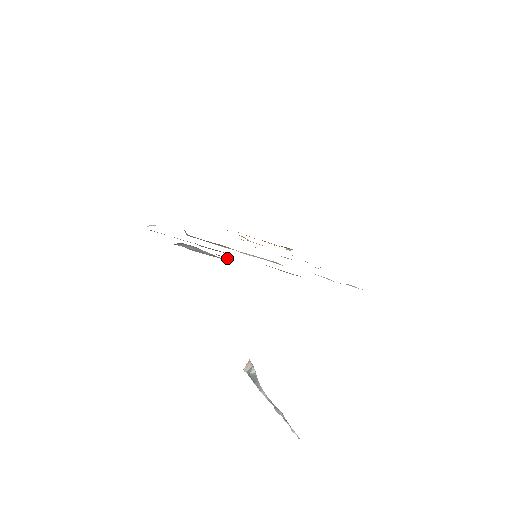
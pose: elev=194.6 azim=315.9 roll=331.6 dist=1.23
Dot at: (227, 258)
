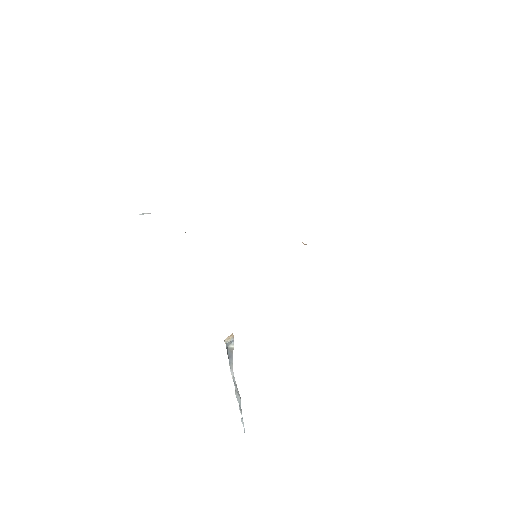
Dot at: occluded
